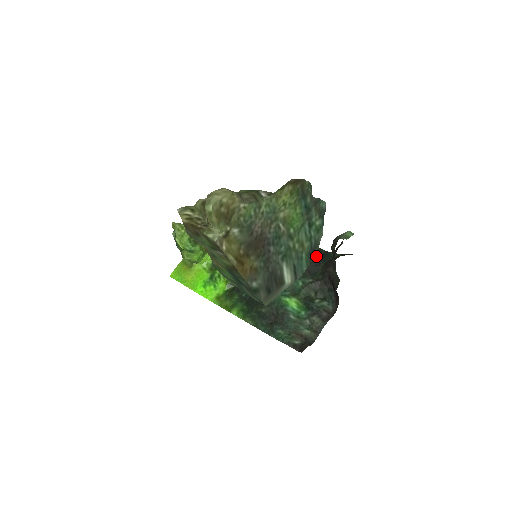
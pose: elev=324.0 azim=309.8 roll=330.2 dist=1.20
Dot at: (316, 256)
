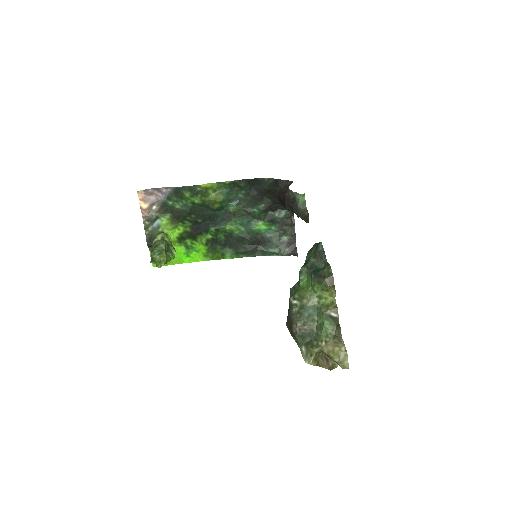
Dot at: occluded
